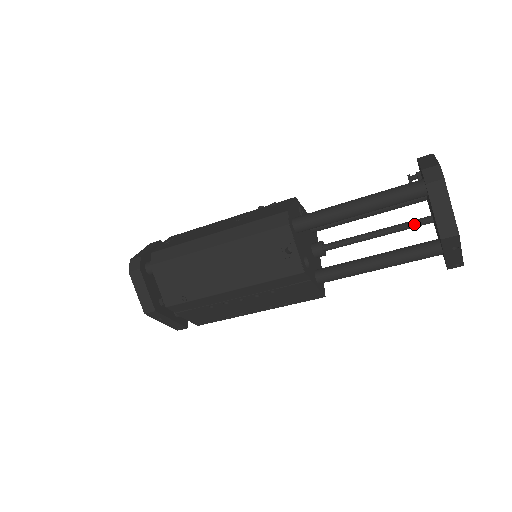
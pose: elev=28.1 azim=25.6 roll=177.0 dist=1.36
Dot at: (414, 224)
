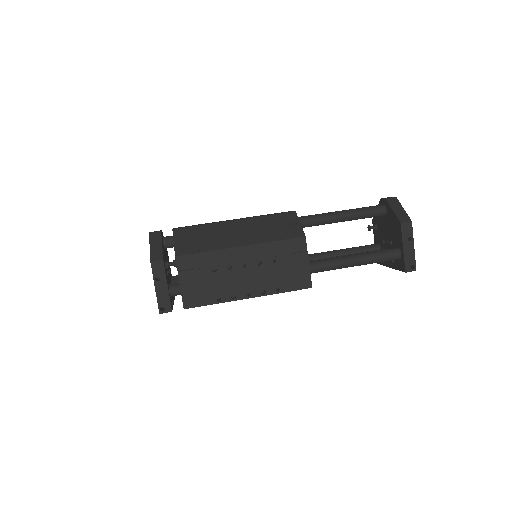
Dot at: occluded
